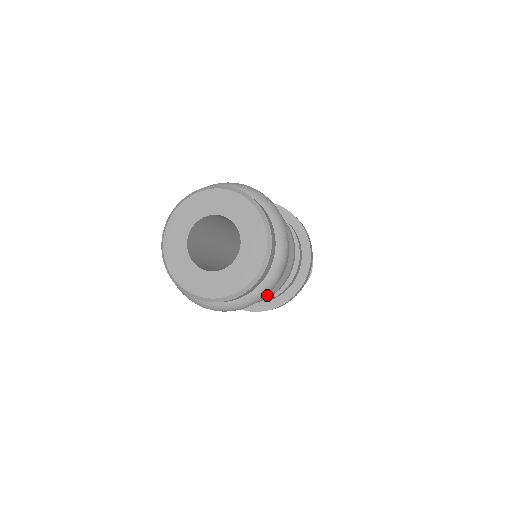
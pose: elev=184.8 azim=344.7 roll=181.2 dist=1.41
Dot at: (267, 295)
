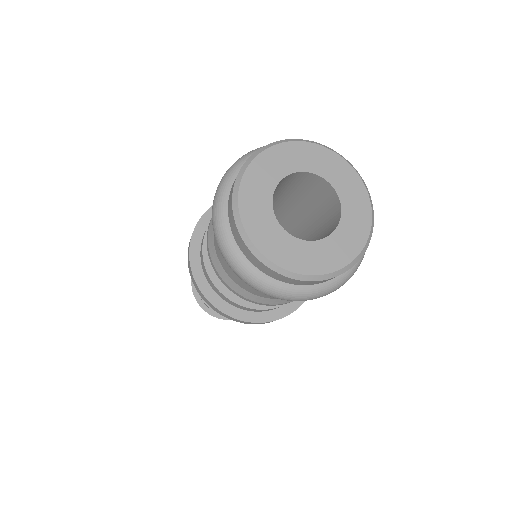
Dot at: (263, 300)
